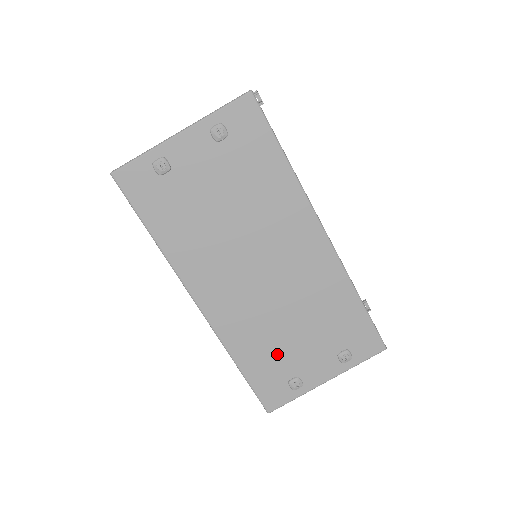
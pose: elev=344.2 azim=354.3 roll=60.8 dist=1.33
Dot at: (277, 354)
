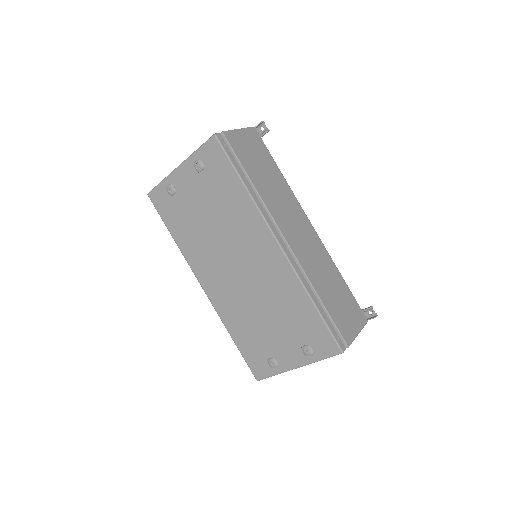
Dot at: (257, 336)
